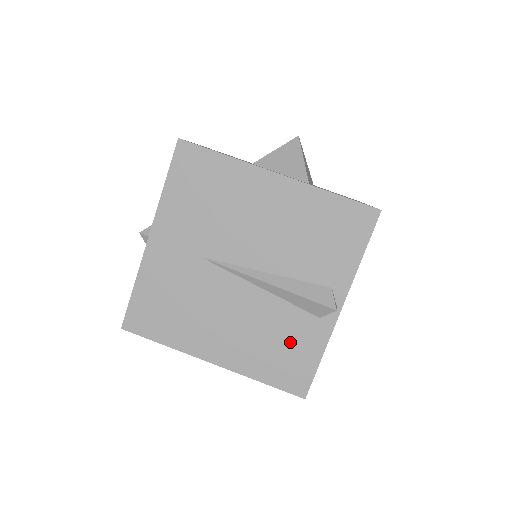
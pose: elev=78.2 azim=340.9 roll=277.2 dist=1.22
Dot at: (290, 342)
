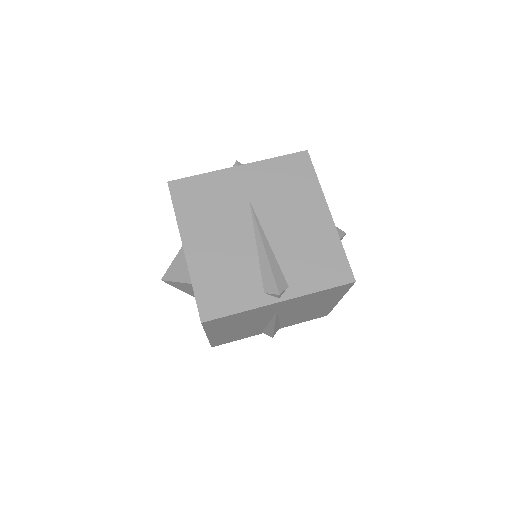
Dot at: (234, 286)
